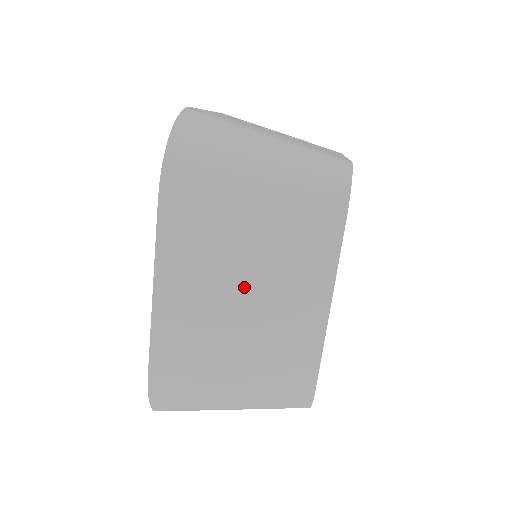
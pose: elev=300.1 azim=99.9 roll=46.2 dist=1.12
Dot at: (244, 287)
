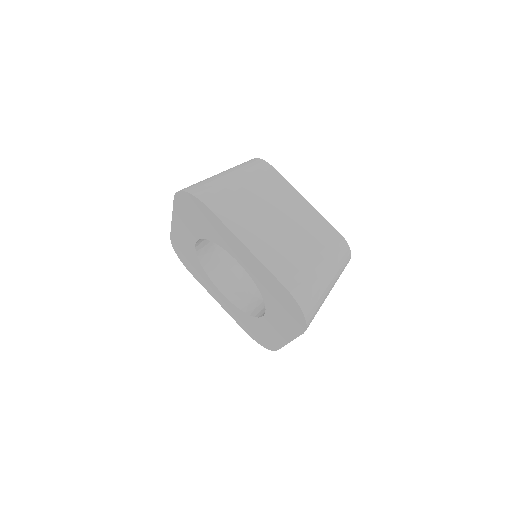
Dot at: (272, 216)
